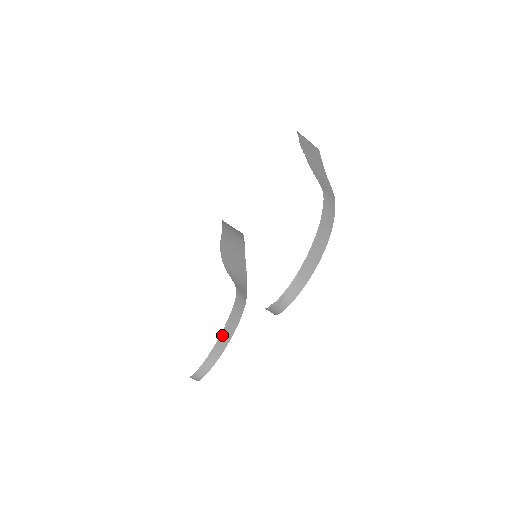
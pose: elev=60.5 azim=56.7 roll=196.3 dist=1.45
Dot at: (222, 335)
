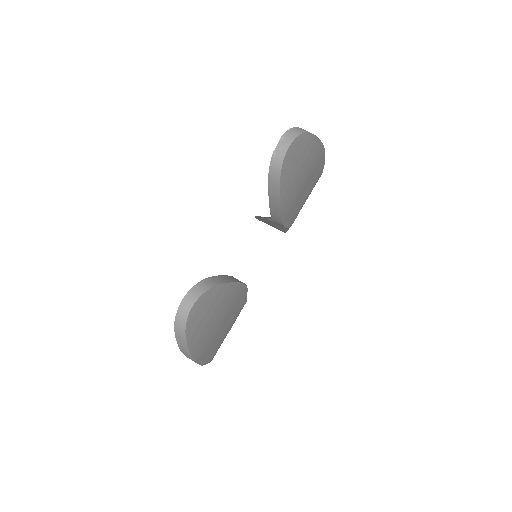
Dot at: (221, 276)
